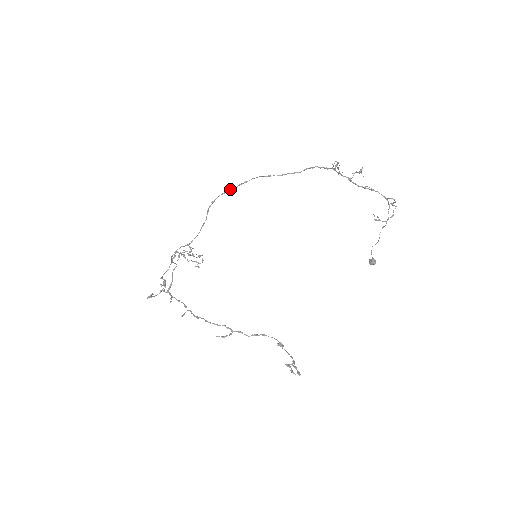
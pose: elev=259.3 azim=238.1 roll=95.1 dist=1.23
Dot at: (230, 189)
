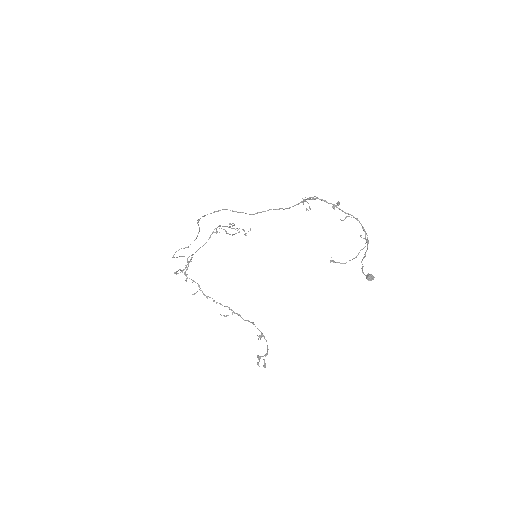
Dot at: occluded
